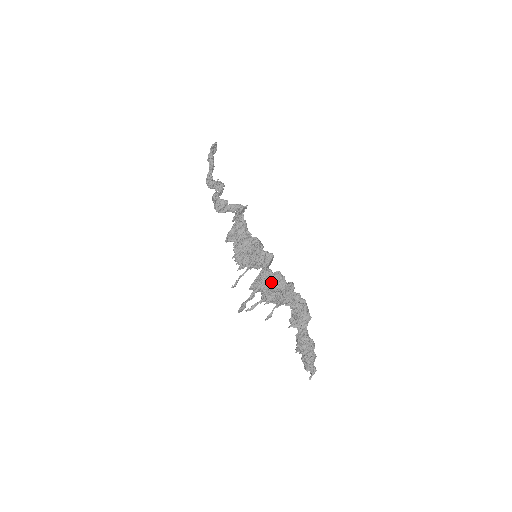
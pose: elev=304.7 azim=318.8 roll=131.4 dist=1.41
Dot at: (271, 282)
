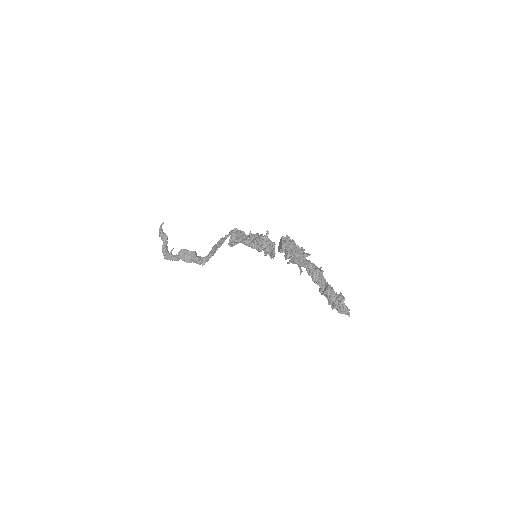
Dot at: (293, 242)
